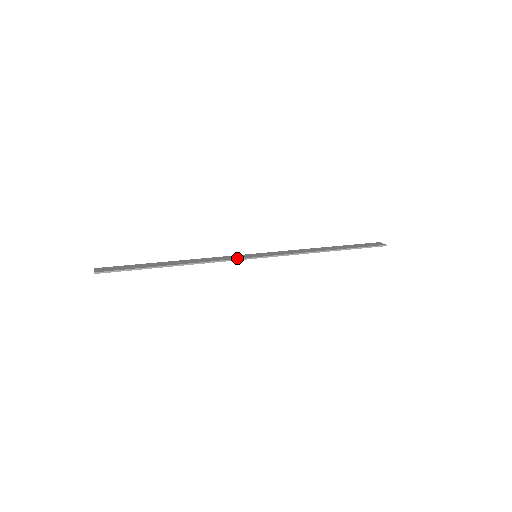
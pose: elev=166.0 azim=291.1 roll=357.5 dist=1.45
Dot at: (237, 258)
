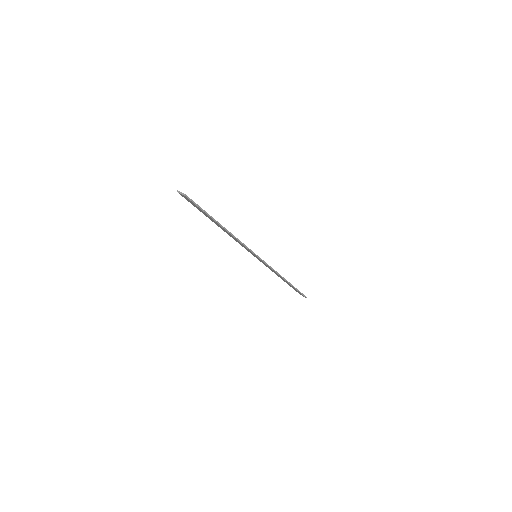
Dot at: occluded
